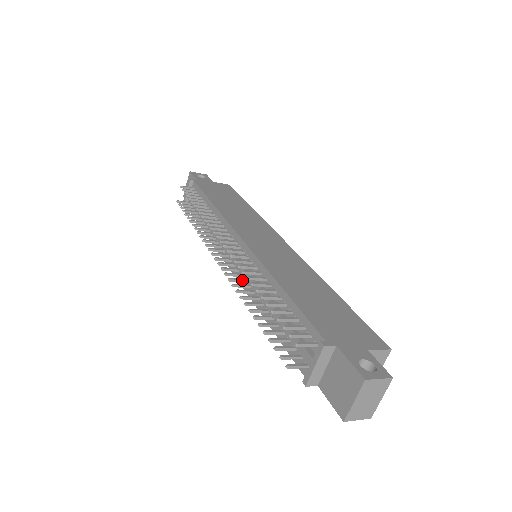
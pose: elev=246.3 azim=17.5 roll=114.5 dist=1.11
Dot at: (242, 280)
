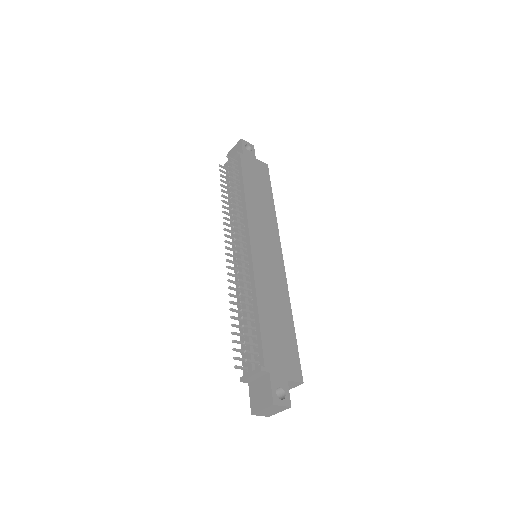
Dot at: (237, 276)
